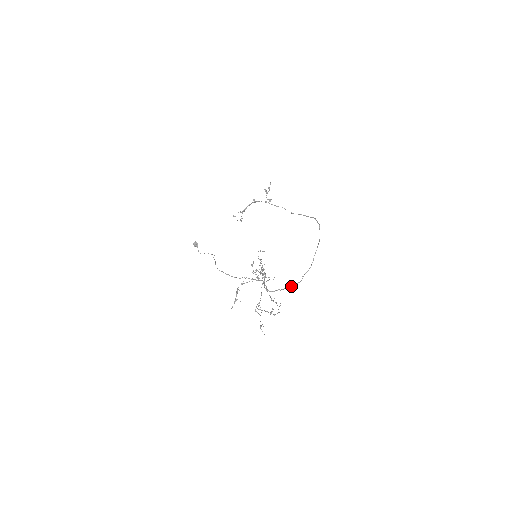
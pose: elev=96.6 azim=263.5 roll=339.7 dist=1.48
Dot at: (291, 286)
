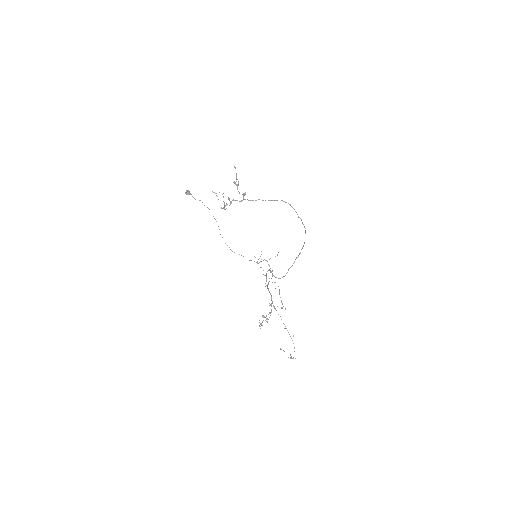
Dot at: occluded
